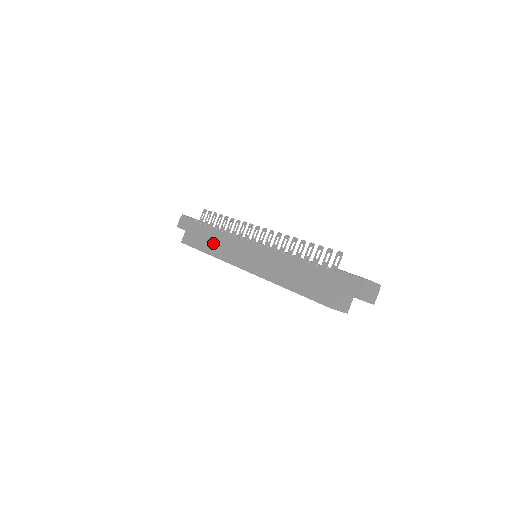
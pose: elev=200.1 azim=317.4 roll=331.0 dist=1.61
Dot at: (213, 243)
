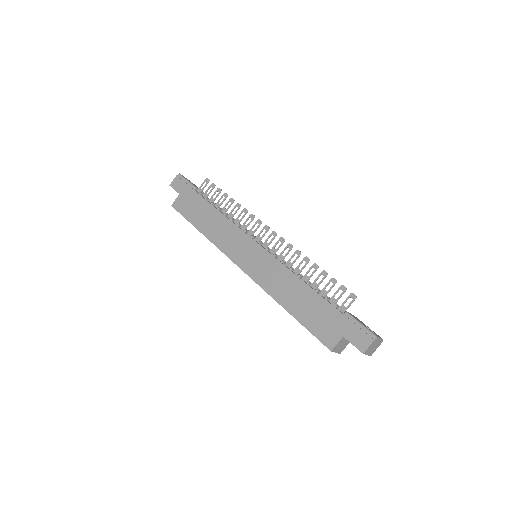
Dot at: (211, 223)
